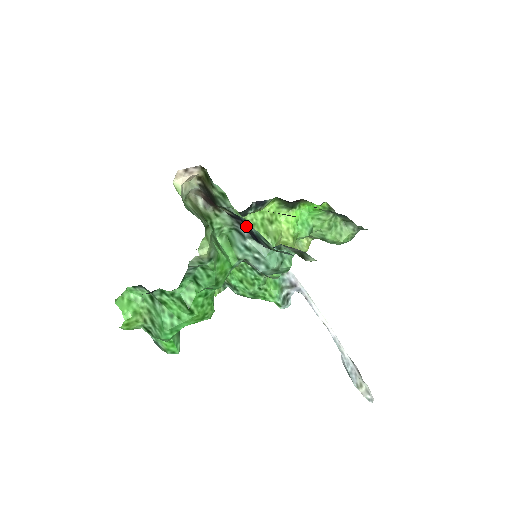
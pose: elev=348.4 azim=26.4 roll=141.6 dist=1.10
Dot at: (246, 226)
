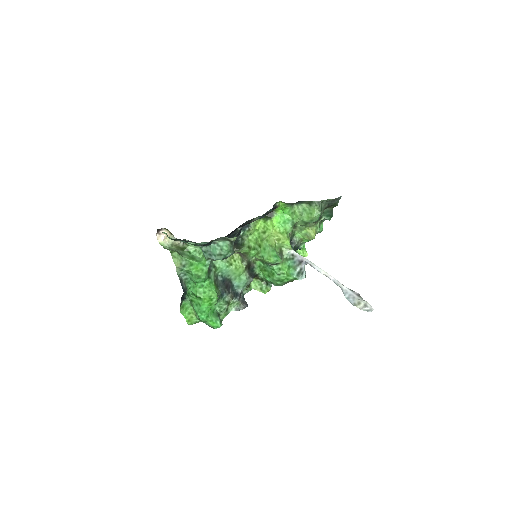
Dot at: occluded
